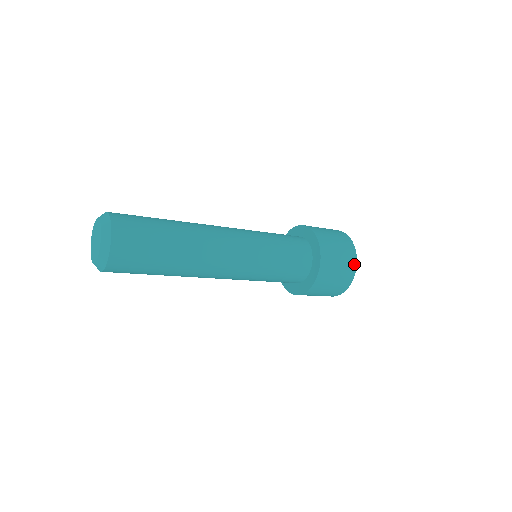
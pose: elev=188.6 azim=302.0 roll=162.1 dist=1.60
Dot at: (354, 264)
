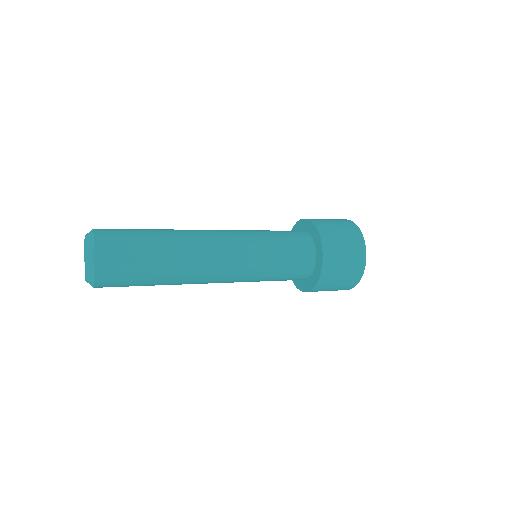
Dot at: (363, 248)
